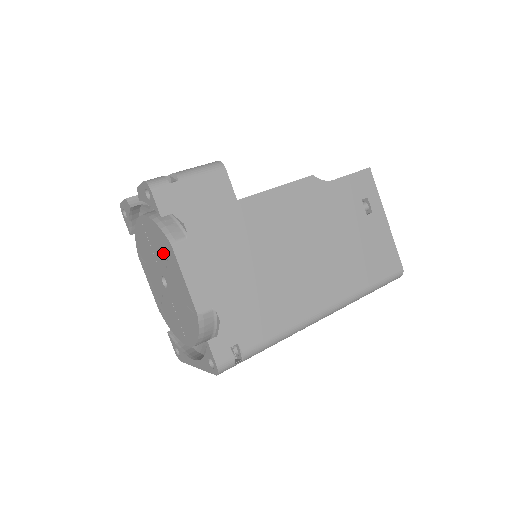
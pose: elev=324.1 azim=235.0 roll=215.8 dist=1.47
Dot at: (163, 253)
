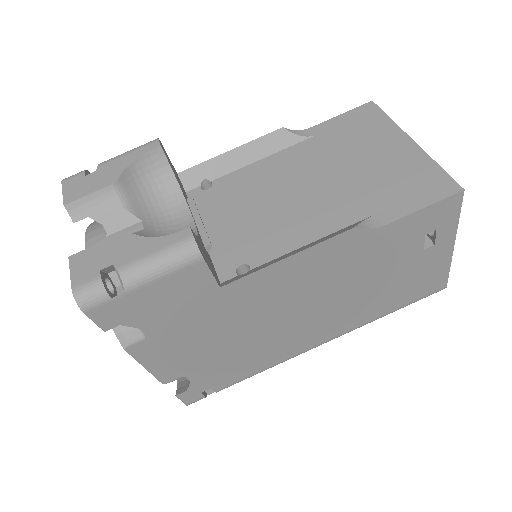
Dot at: occluded
